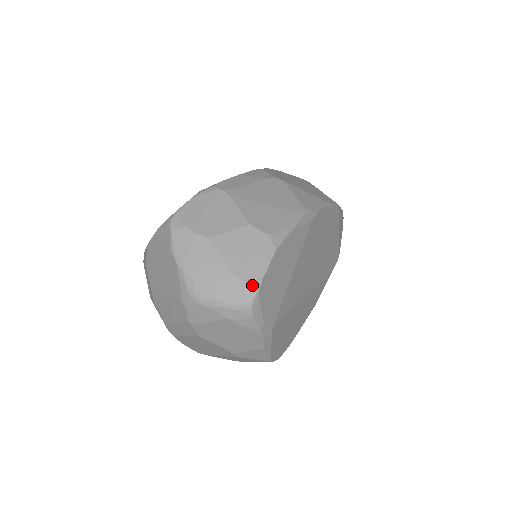
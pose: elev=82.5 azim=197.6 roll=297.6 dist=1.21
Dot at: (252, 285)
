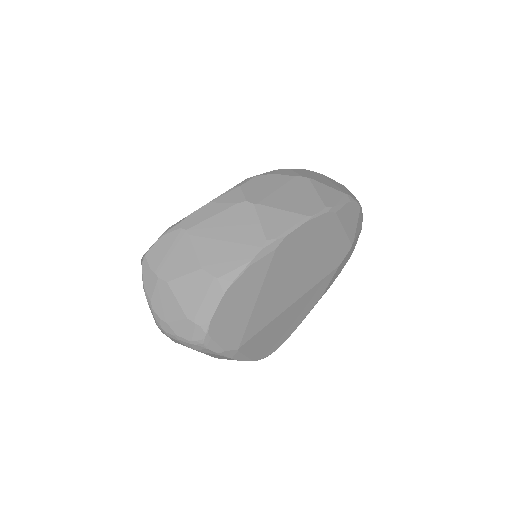
Dot at: (201, 327)
